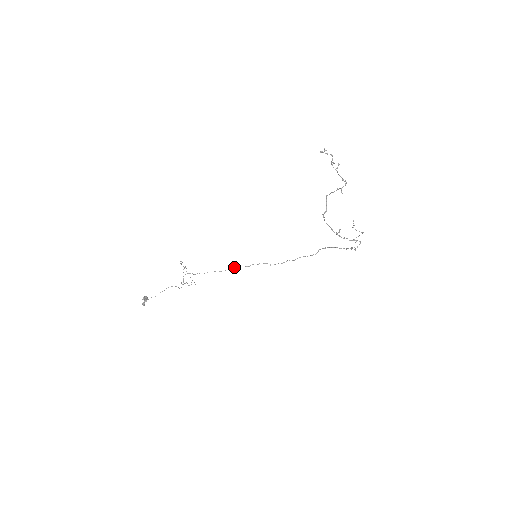
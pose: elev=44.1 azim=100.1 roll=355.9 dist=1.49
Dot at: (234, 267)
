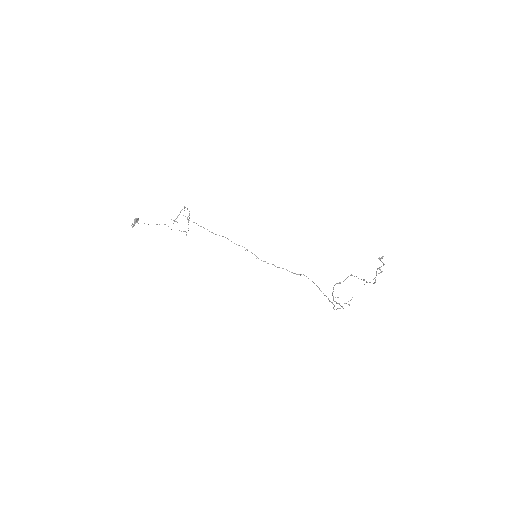
Dot at: occluded
